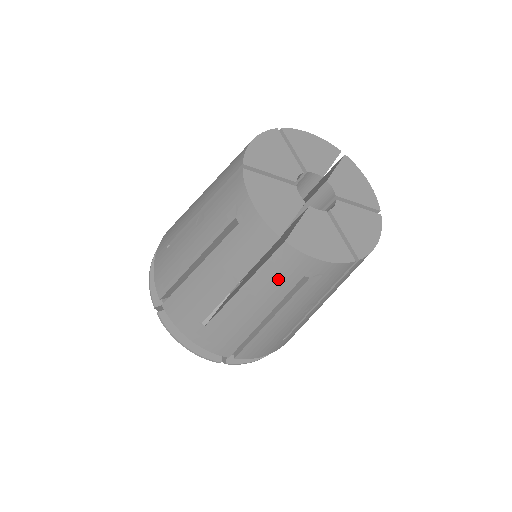
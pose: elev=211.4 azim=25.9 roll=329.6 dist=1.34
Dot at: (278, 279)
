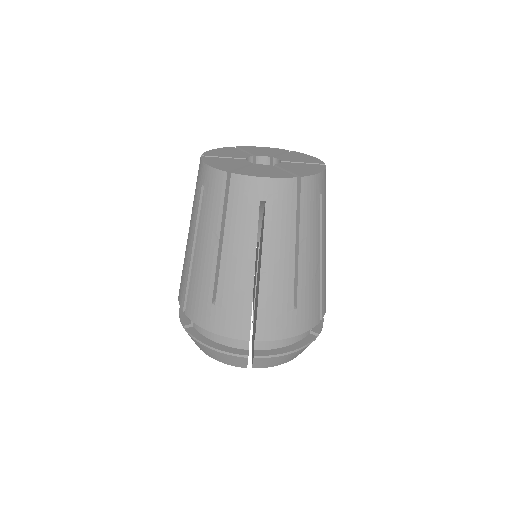
Dot at: (196, 193)
